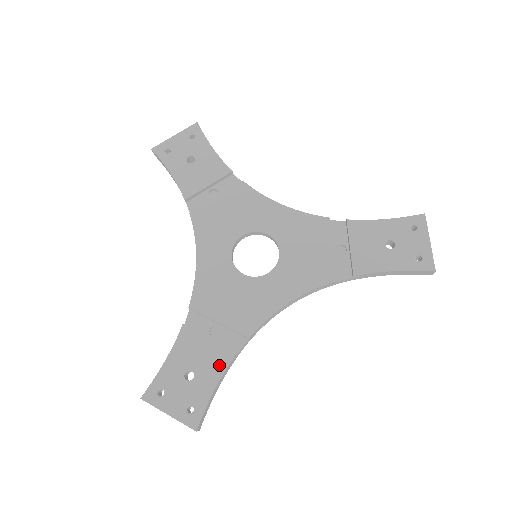
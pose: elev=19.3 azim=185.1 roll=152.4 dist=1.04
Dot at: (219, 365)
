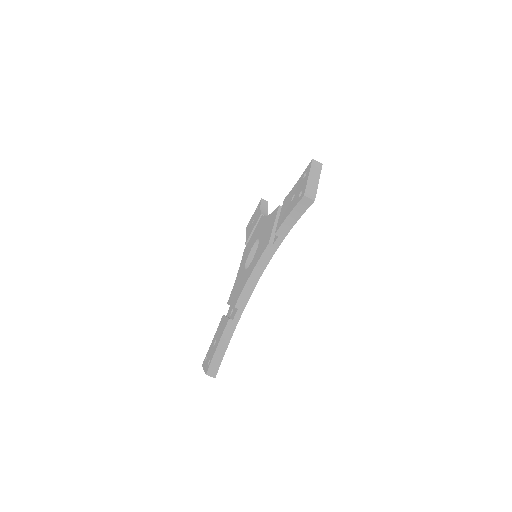
Dot at: (223, 330)
